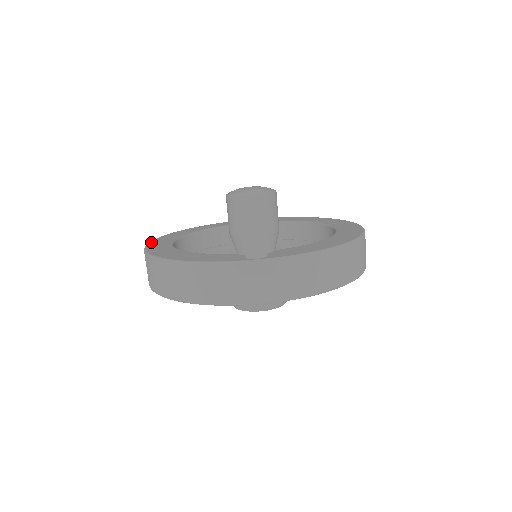
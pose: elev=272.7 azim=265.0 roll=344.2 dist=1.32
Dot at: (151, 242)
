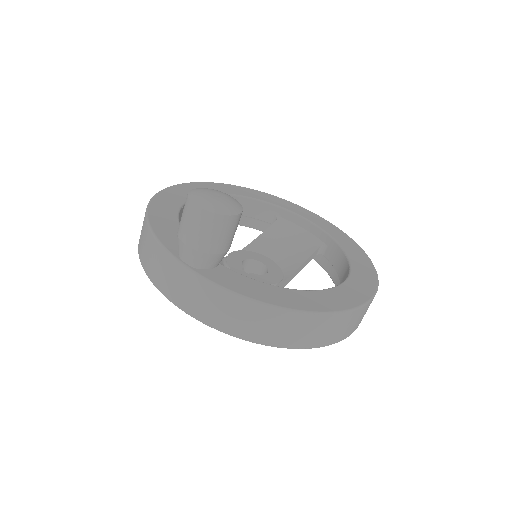
Dot at: (188, 183)
